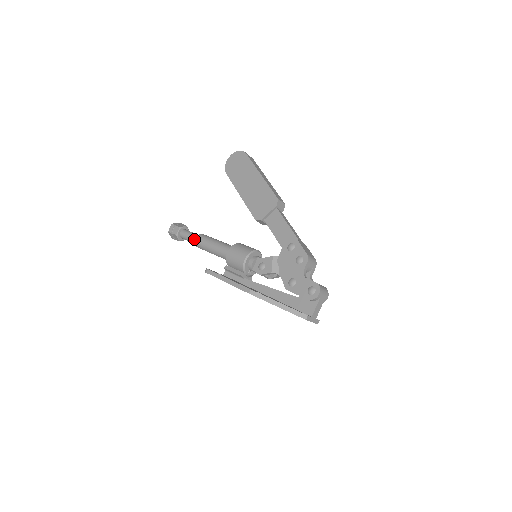
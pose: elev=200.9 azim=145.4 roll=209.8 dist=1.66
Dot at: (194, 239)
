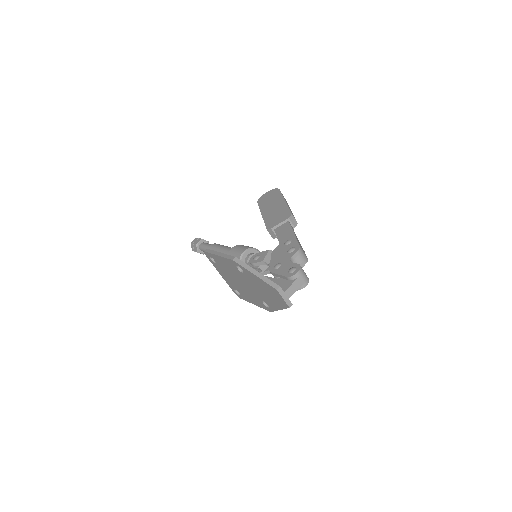
Dot at: occluded
